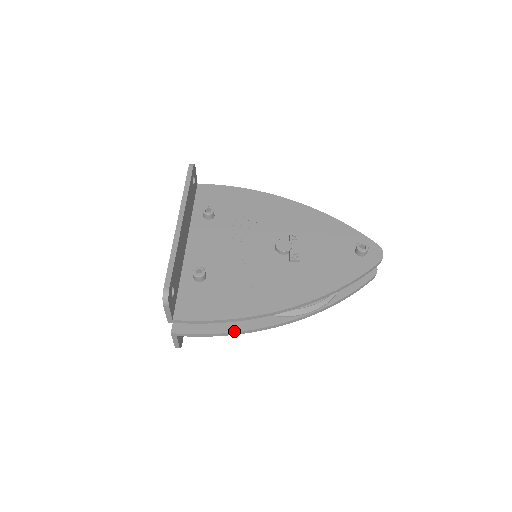
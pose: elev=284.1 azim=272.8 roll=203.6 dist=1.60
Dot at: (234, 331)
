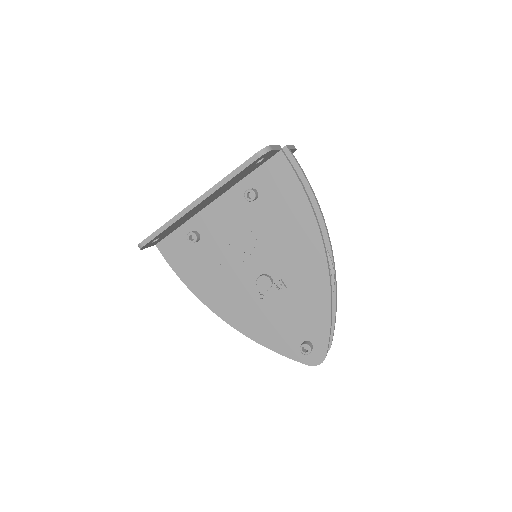
Dot at: occluded
